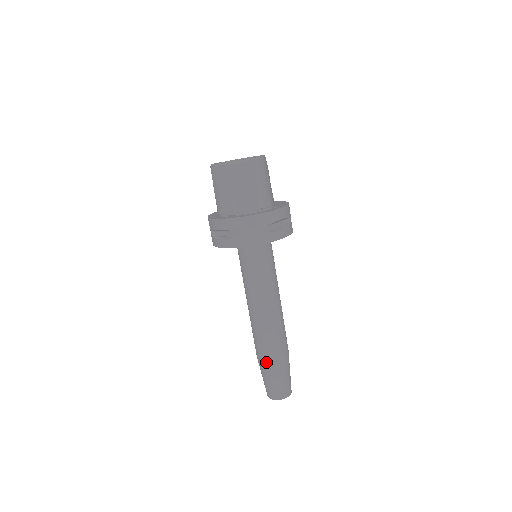
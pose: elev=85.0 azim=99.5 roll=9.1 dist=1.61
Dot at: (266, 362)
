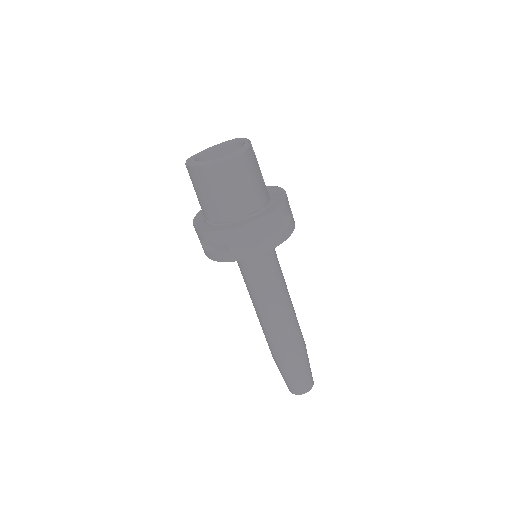
Dot at: (281, 363)
